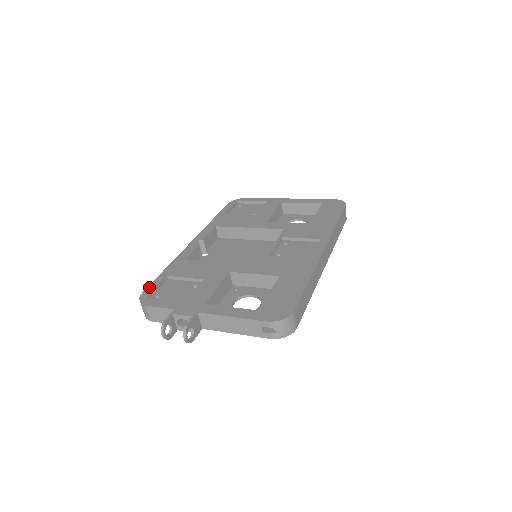
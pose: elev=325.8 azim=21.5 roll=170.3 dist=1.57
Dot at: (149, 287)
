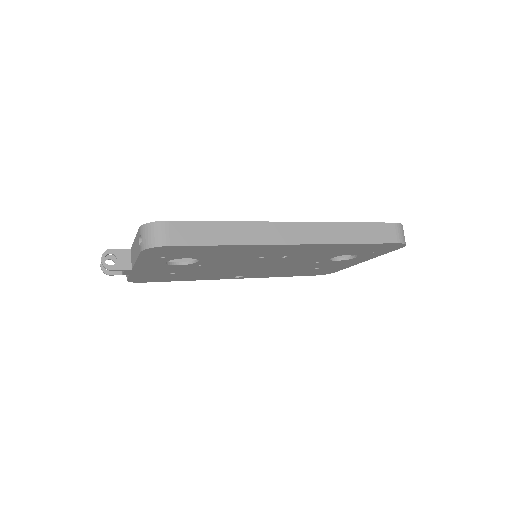
Dot at: occluded
